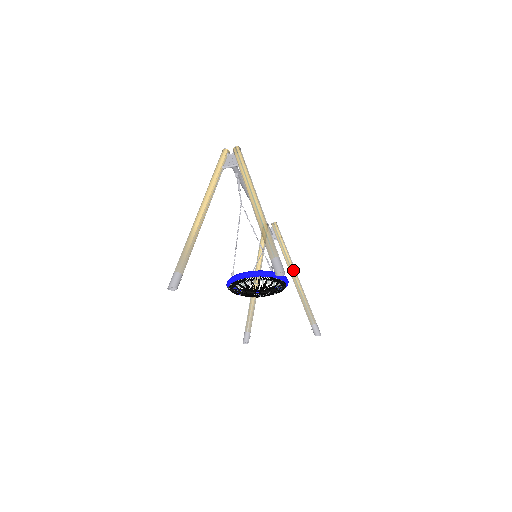
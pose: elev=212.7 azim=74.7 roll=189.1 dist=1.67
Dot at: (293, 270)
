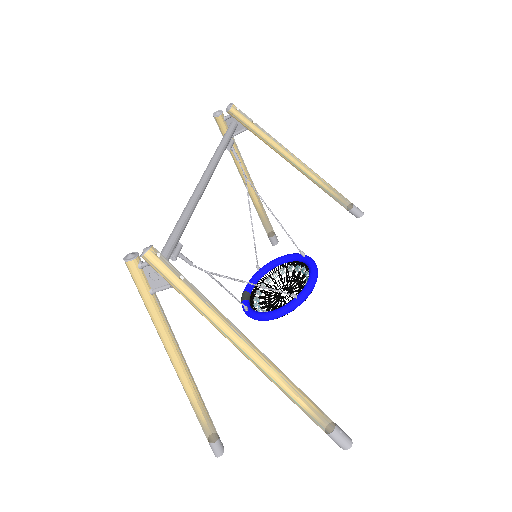
Dot at: (294, 163)
